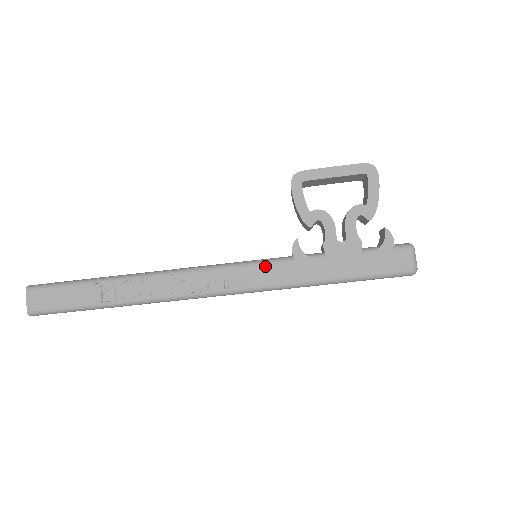
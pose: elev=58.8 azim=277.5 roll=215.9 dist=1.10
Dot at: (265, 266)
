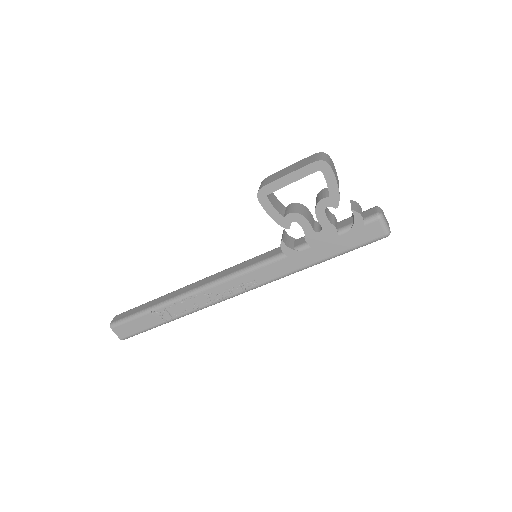
Dot at: (266, 267)
